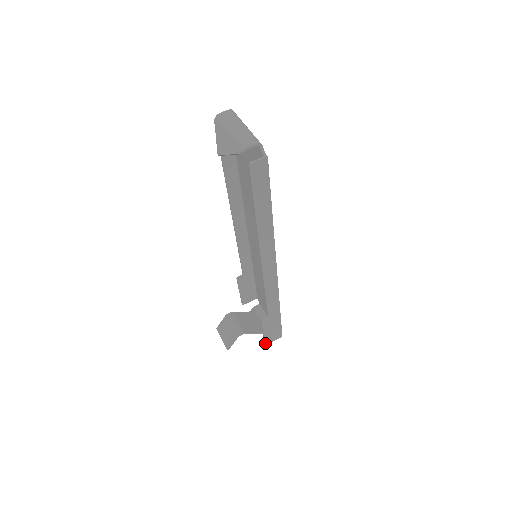
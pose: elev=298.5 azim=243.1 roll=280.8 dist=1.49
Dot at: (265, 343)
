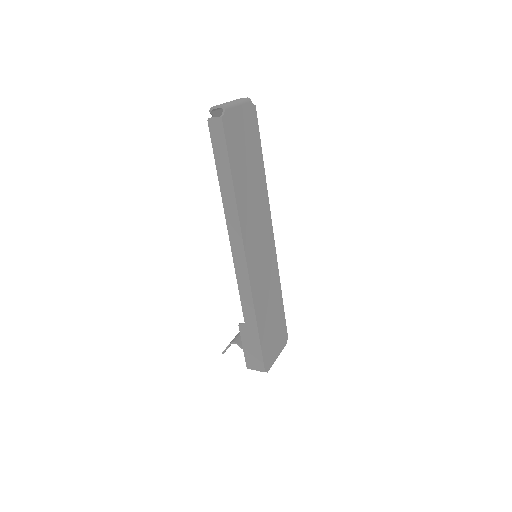
Dot at: (247, 365)
